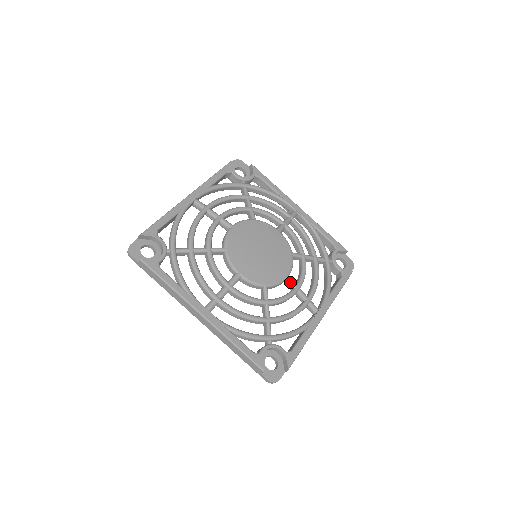
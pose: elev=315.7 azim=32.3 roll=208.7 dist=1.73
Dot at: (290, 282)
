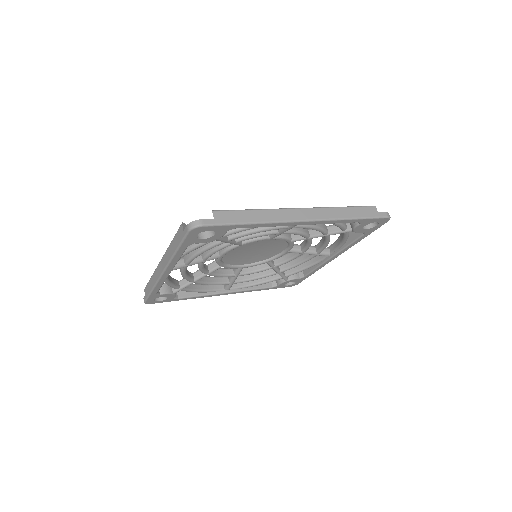
Dot at: occluded
